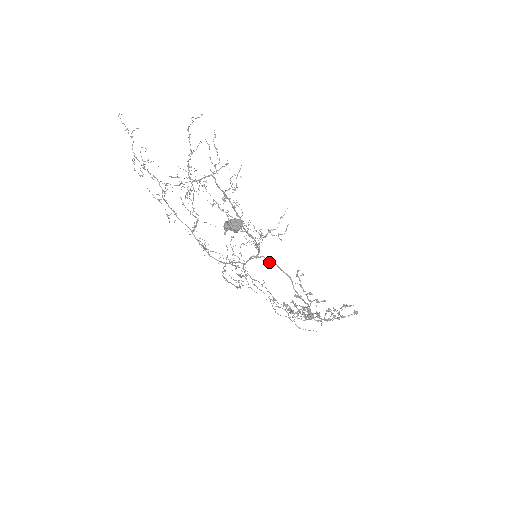
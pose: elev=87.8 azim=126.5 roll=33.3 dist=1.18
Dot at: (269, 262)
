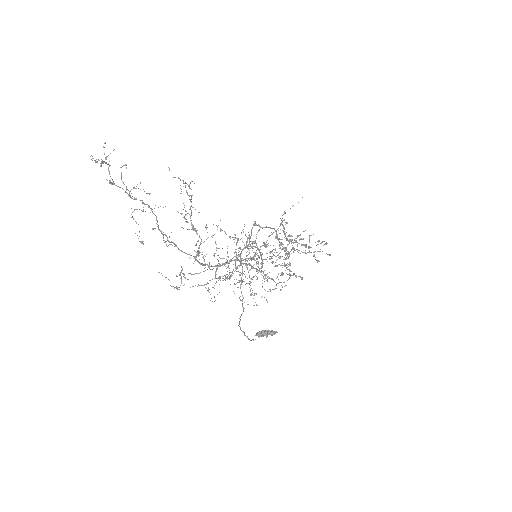
Dot at: occluded
